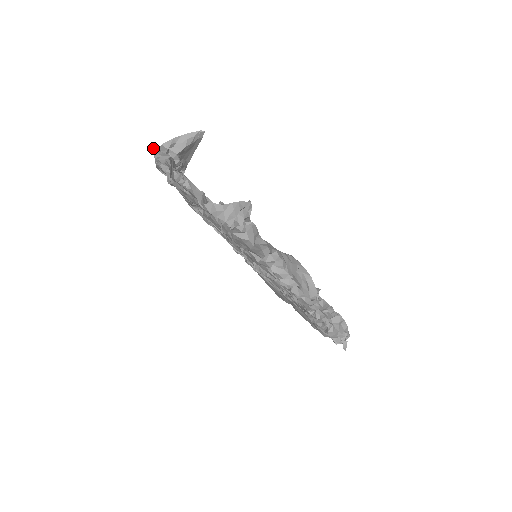
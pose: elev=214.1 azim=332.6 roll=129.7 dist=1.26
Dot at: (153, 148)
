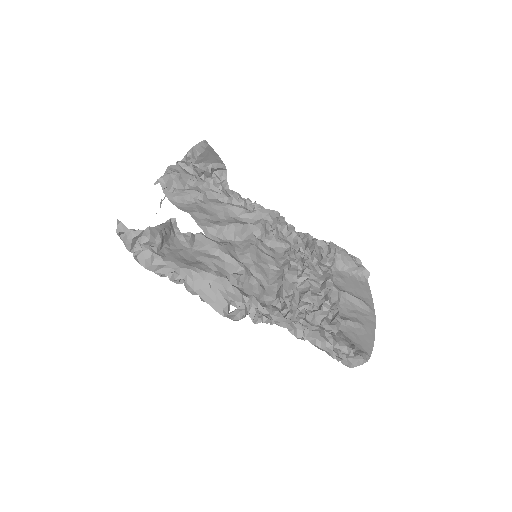
Dot at: (176, 163)
